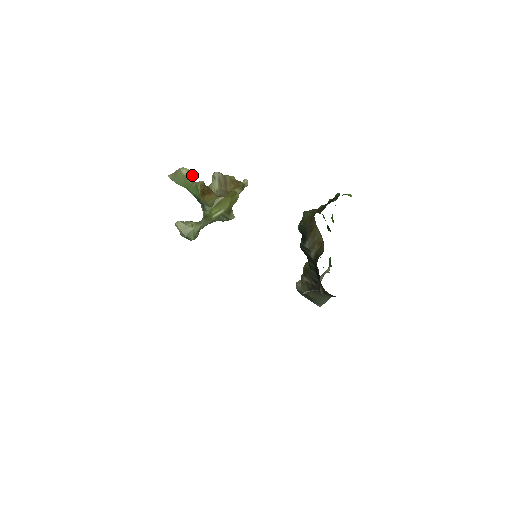
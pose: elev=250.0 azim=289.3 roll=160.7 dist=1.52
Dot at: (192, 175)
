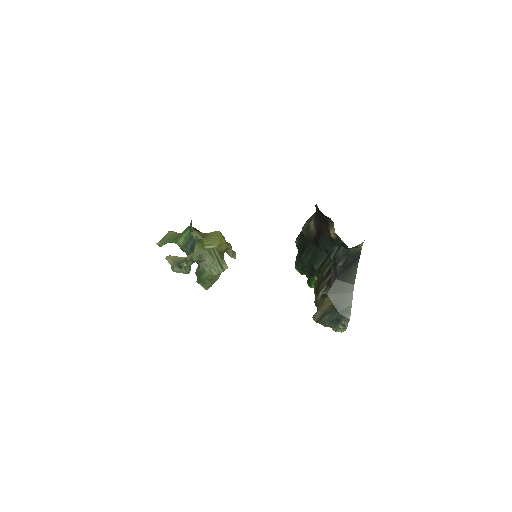
Dot at: occluded
